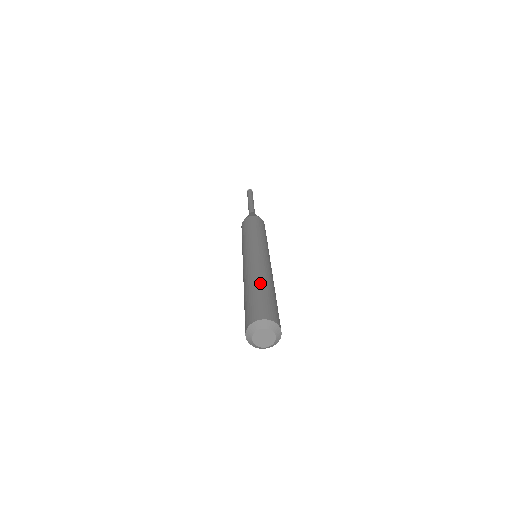
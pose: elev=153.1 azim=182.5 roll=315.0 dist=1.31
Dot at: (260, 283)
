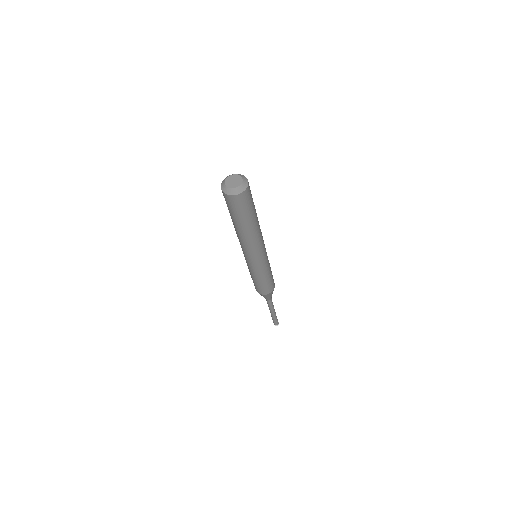
Dot at: occluded
